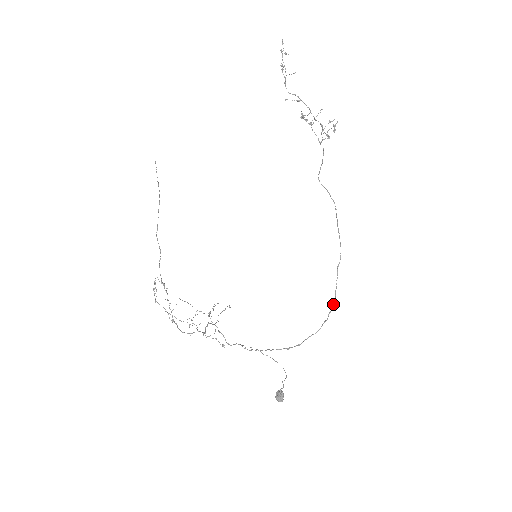
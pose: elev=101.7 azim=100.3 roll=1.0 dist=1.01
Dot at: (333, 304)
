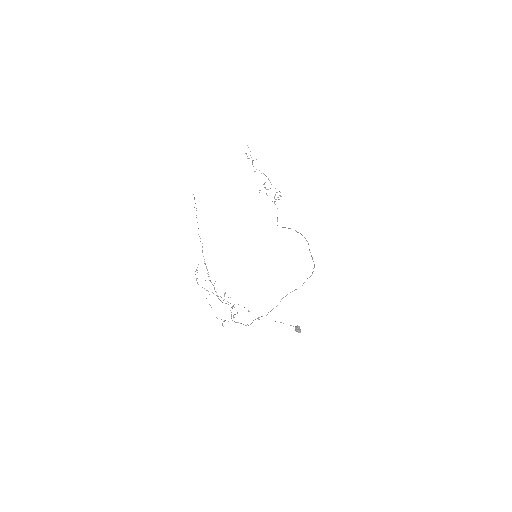
Dot at: (314, 264)
